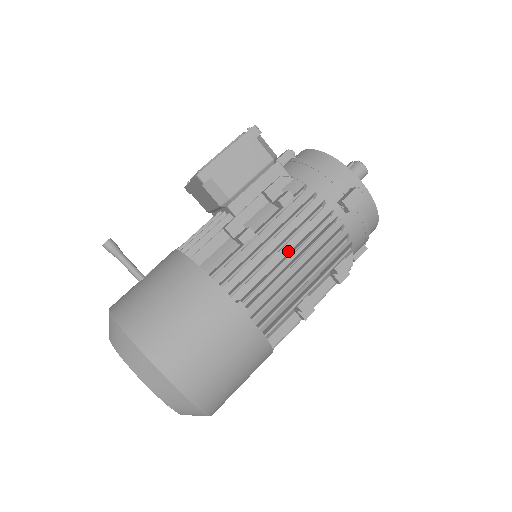
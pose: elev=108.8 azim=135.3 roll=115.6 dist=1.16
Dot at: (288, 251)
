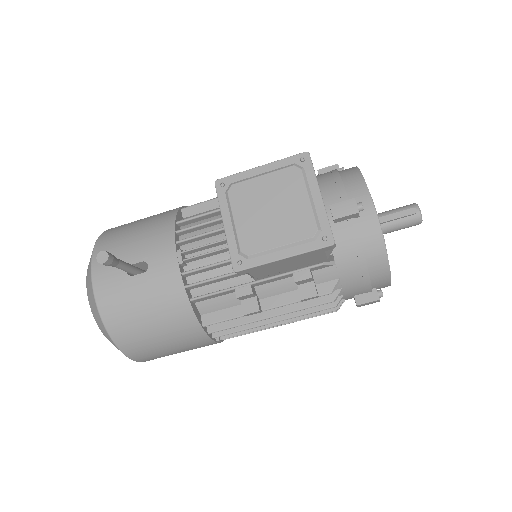
Dot at: occluded
